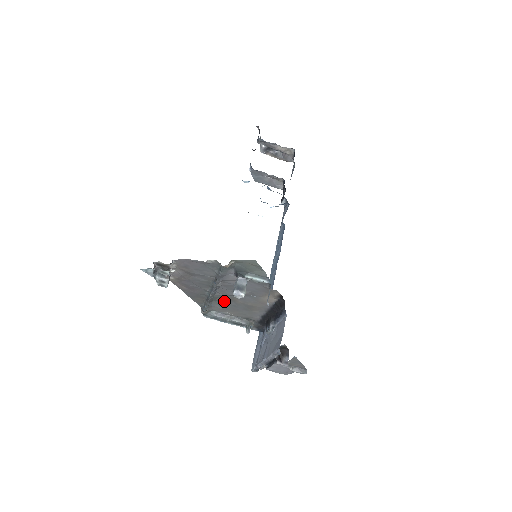
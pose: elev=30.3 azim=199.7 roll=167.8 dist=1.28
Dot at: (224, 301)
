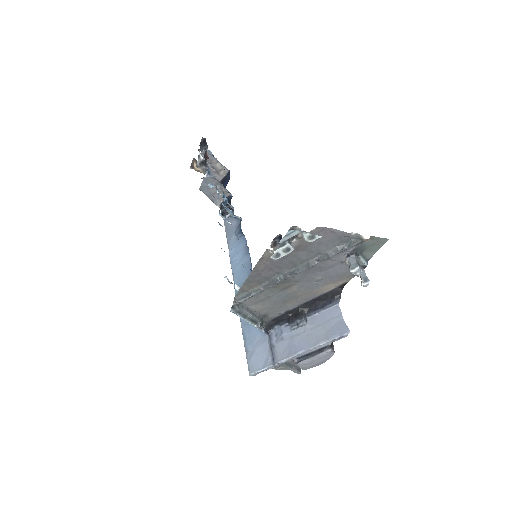
Dot at: (277, 289)
